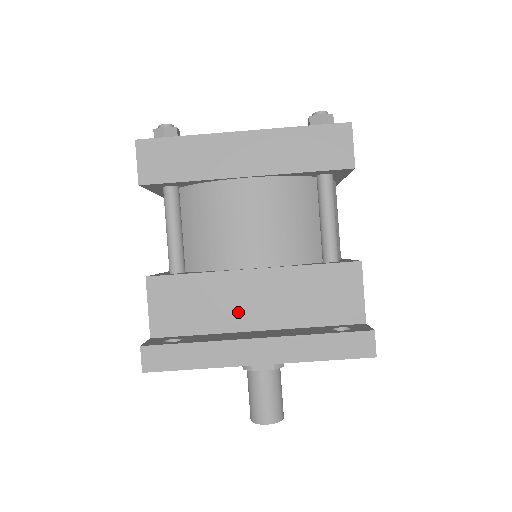
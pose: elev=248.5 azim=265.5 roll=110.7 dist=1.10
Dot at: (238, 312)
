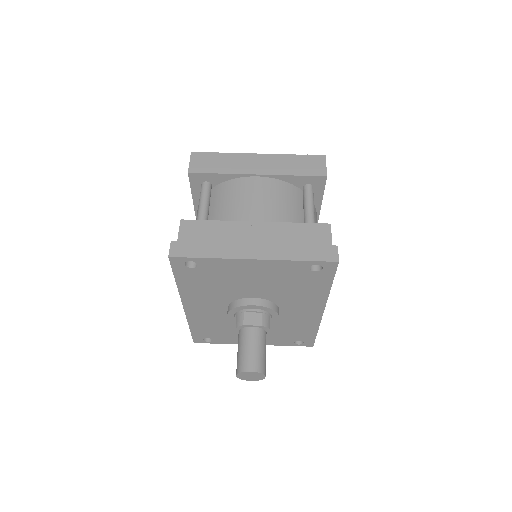
Dot at: occluded
